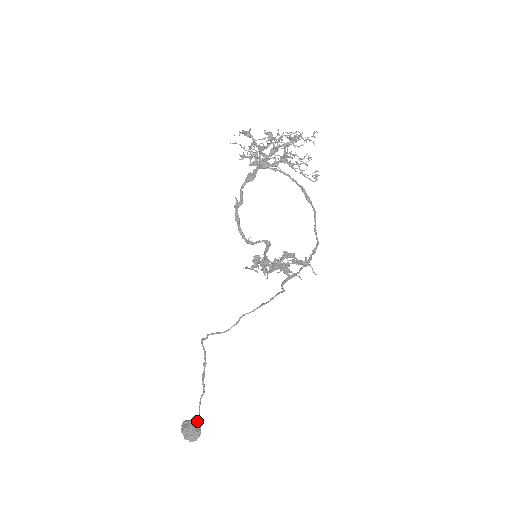
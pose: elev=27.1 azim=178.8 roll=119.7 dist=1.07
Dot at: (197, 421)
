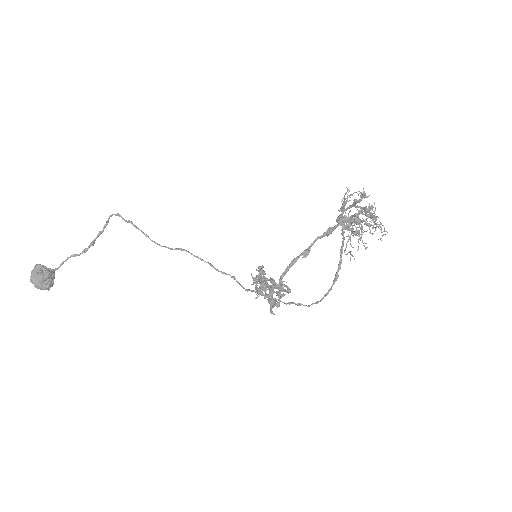
Dot at: occluded
